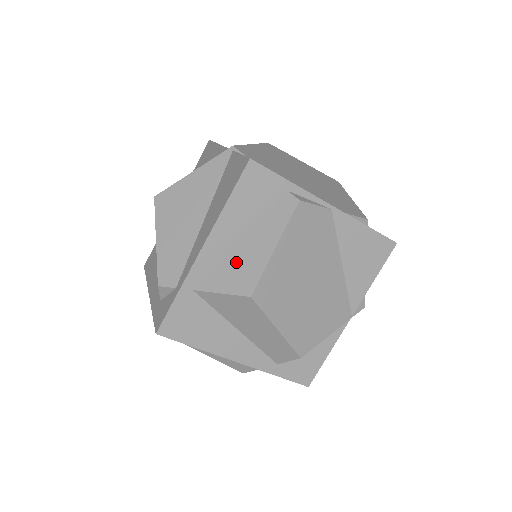
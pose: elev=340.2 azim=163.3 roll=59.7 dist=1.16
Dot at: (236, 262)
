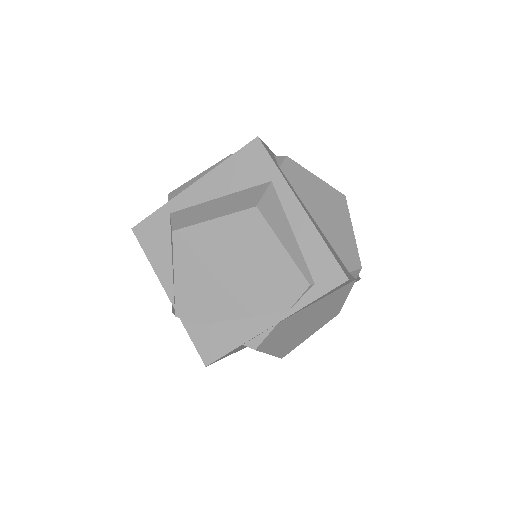
Dot at: occluded
